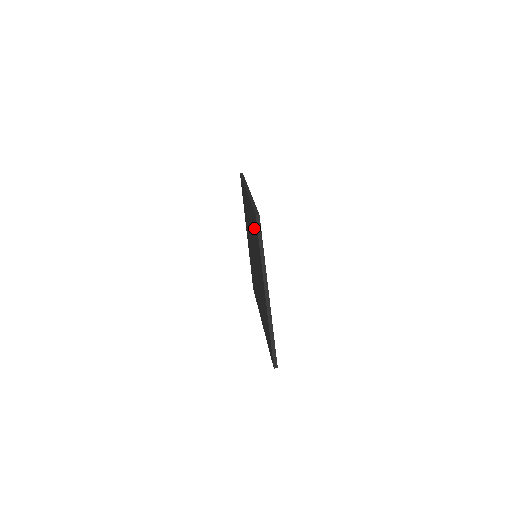
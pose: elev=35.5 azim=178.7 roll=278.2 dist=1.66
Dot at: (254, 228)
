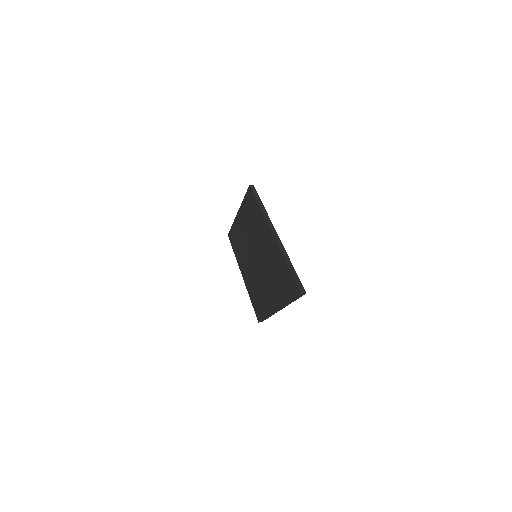
Dot at: (250, 212)
